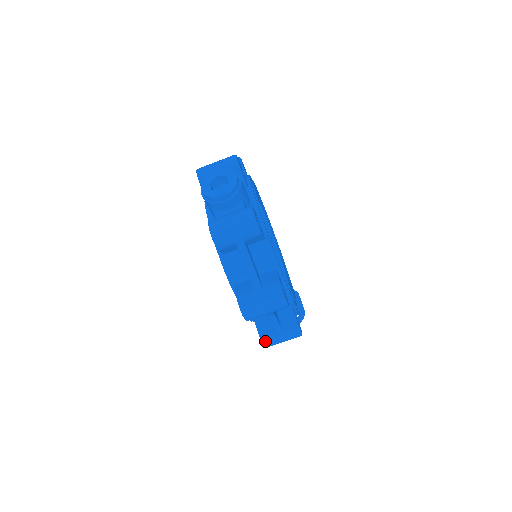
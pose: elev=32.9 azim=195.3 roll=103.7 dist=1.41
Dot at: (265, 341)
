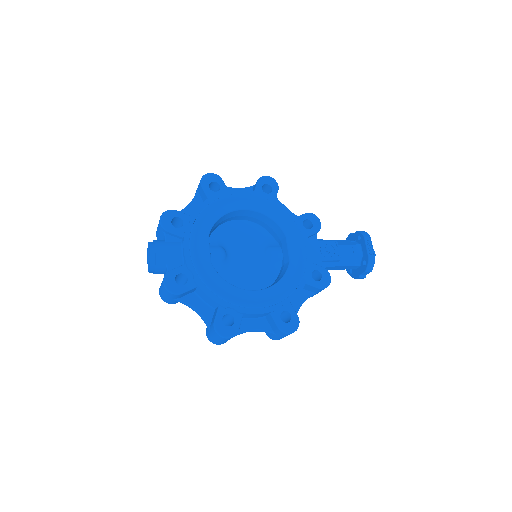
Dot at: (271, 338)
